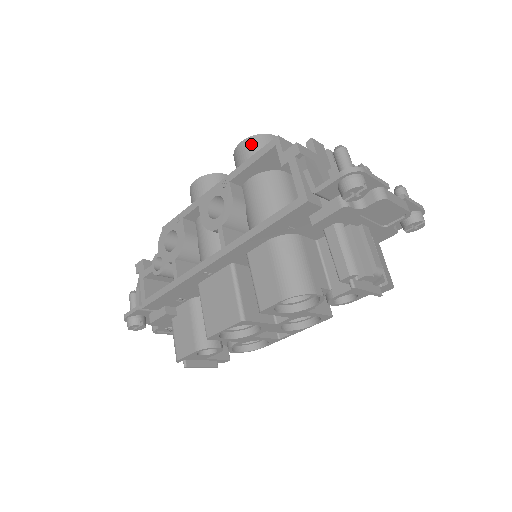
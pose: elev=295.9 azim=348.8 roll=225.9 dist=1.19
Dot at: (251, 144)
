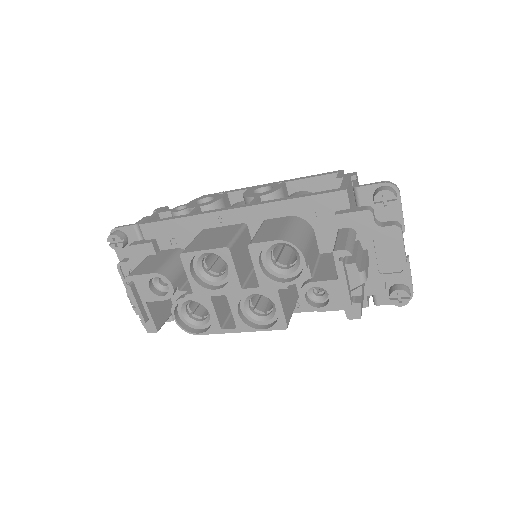
Dot at: occluded
